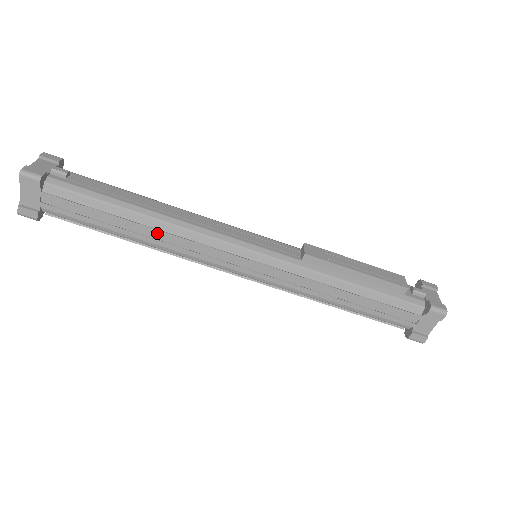
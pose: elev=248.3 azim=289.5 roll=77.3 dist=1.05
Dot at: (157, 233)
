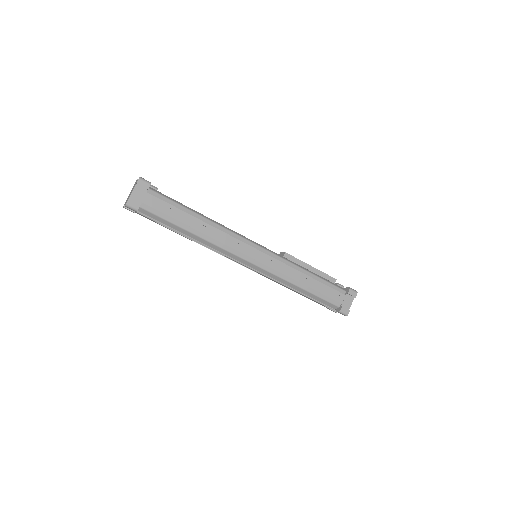
Dot at: (210, 227)
